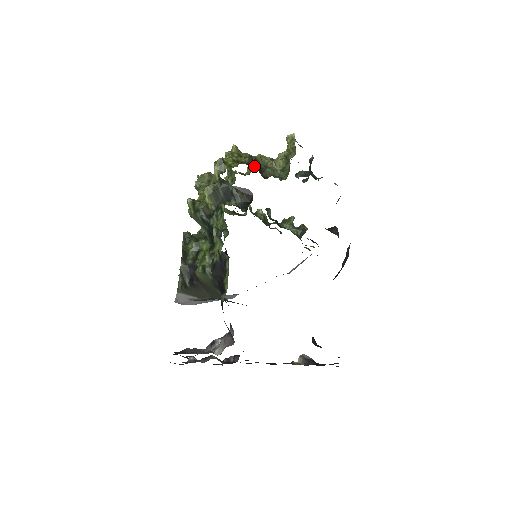
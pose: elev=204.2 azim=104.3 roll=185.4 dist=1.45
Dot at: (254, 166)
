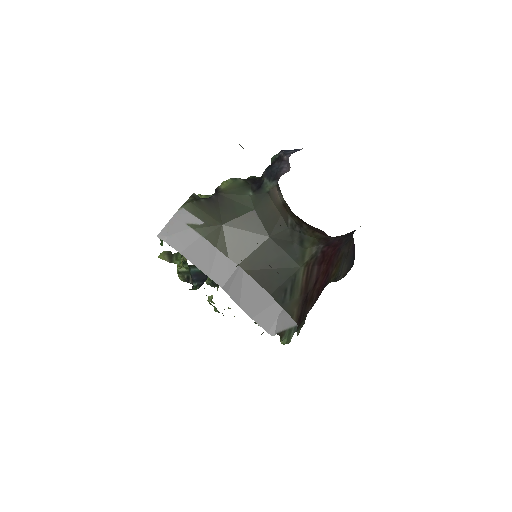
Dot at: occluded
